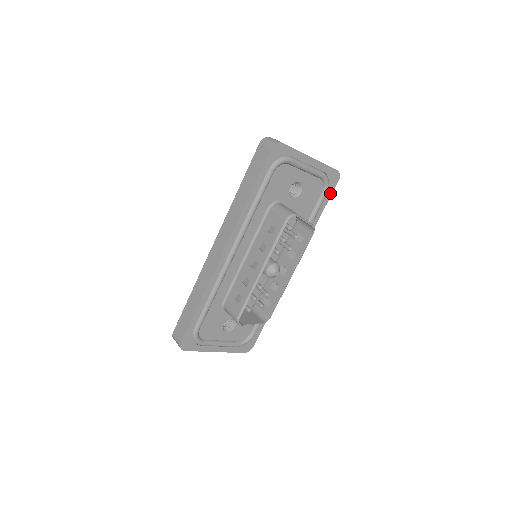
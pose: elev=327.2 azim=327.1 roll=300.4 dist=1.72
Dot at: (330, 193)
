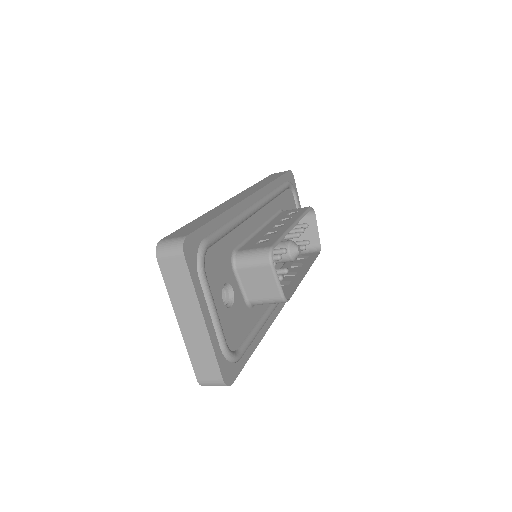
Dot at: occluded
